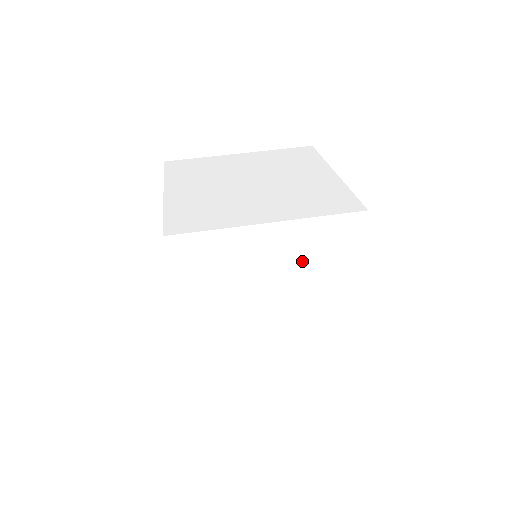
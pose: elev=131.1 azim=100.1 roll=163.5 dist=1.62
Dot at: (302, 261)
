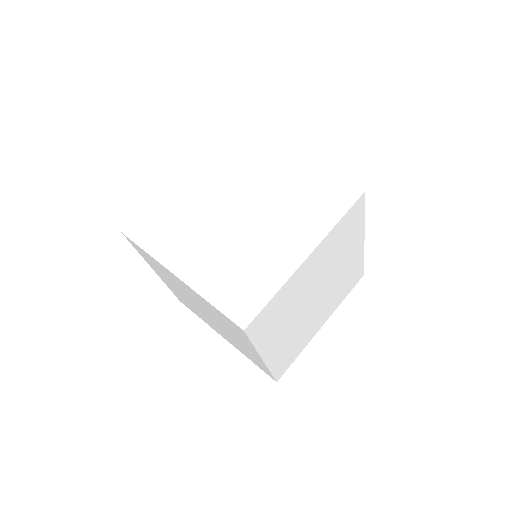
Dot at: (211, 312)
